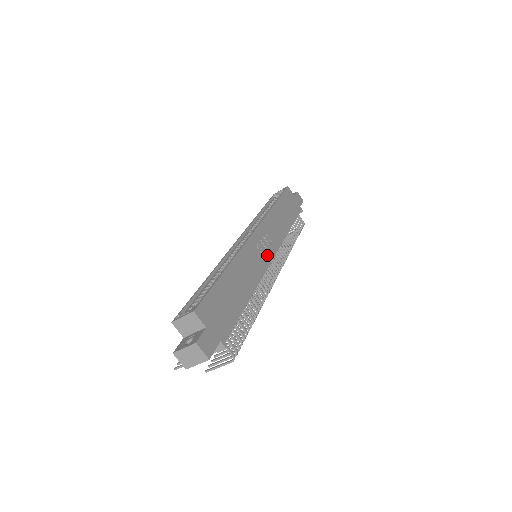
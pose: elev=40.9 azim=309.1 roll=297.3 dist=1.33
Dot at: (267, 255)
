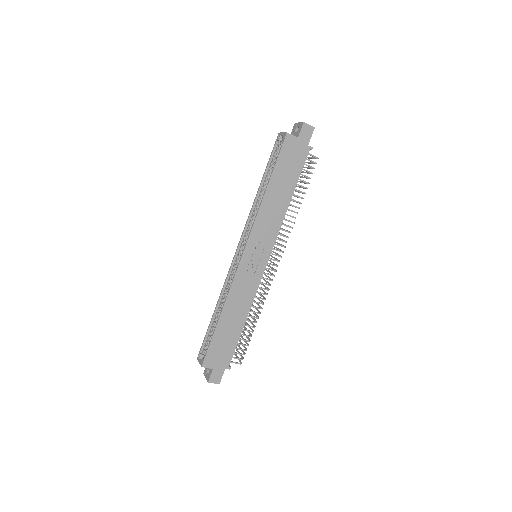
Dot at: (260, 265)
